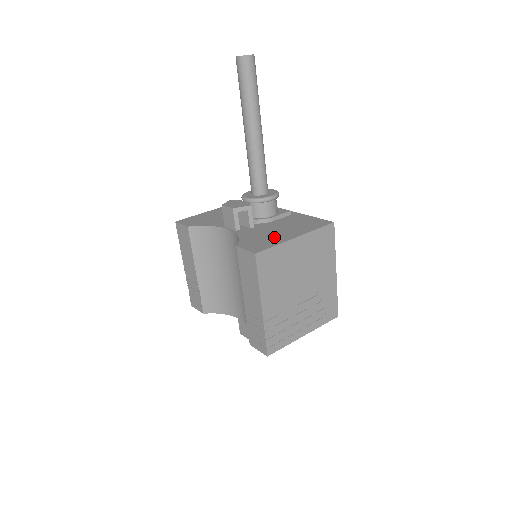
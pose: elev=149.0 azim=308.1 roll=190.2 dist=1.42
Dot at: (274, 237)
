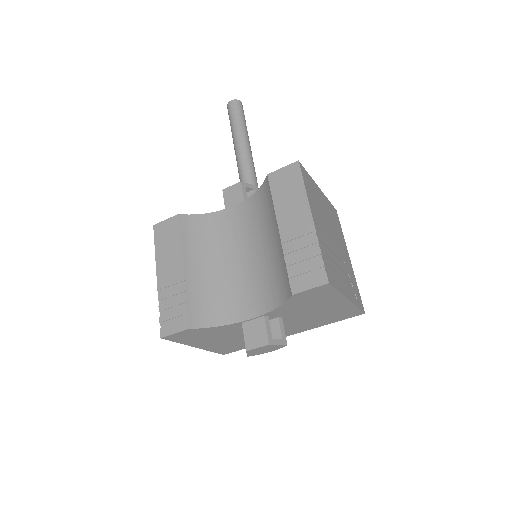
Dot at: occluded
